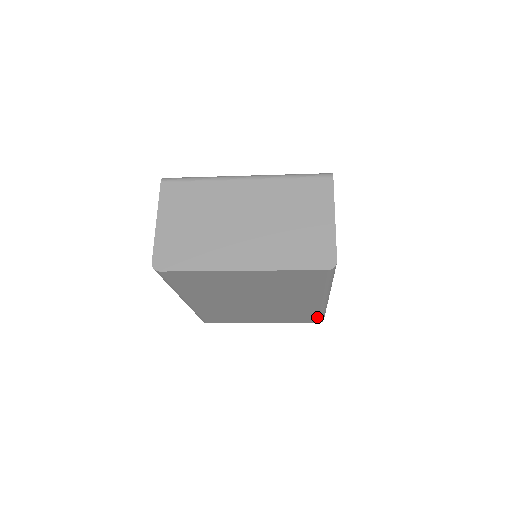
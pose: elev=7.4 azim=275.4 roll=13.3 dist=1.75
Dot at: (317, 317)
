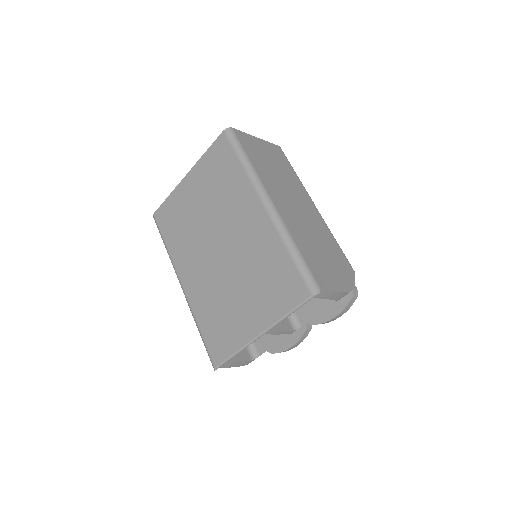
Dot at: (293, 267)
